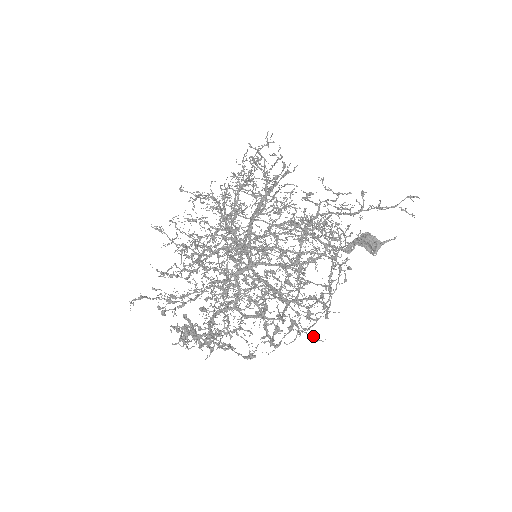
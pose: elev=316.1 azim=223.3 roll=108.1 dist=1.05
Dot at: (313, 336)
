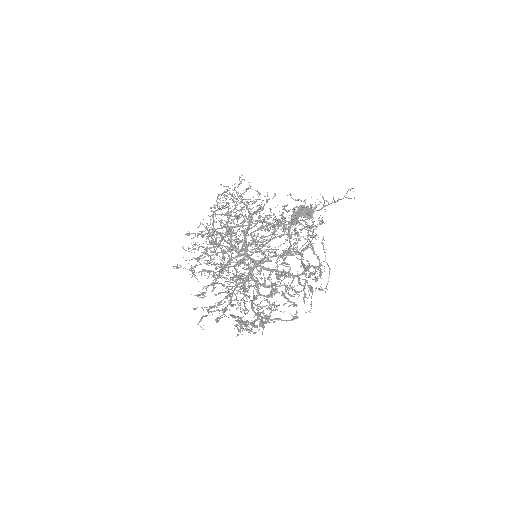
Dot at: (319, 289)
